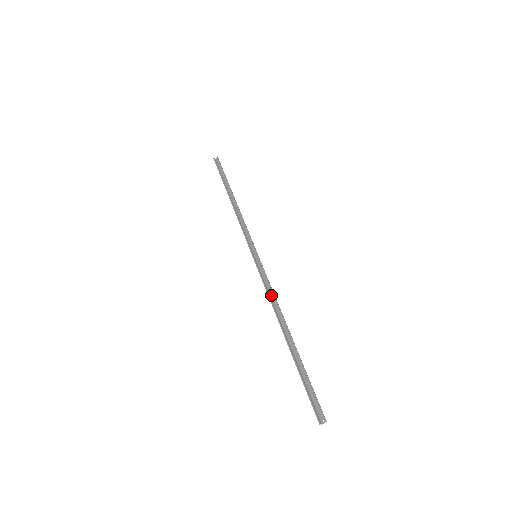
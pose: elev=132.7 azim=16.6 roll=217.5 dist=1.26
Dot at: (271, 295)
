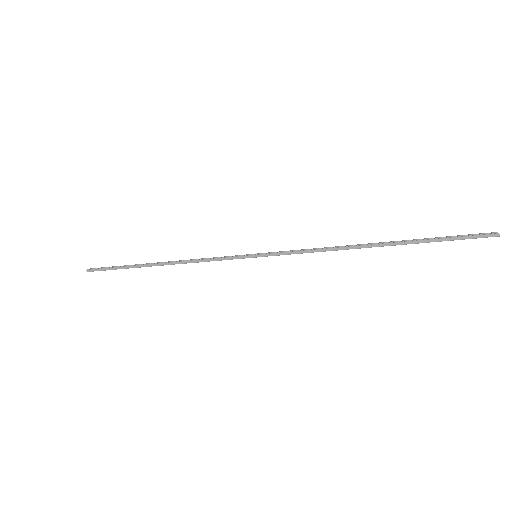
Dot at: (316, 251)
